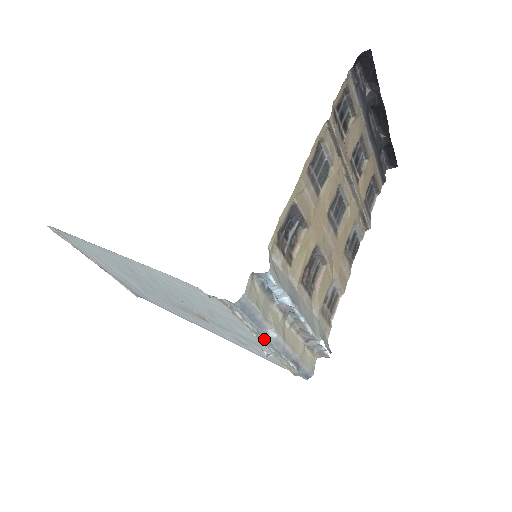
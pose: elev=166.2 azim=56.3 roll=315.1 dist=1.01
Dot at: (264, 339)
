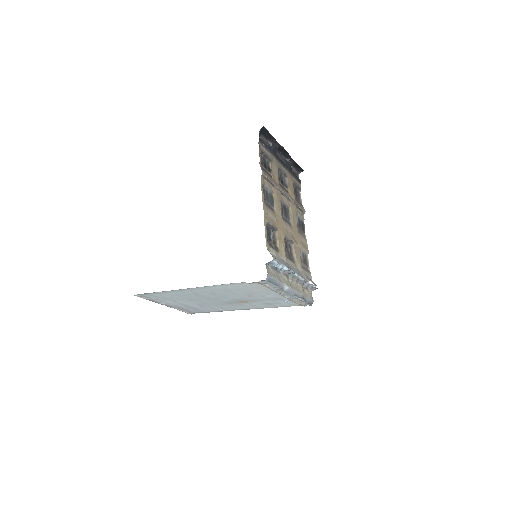
Dot at: (283, 292)
